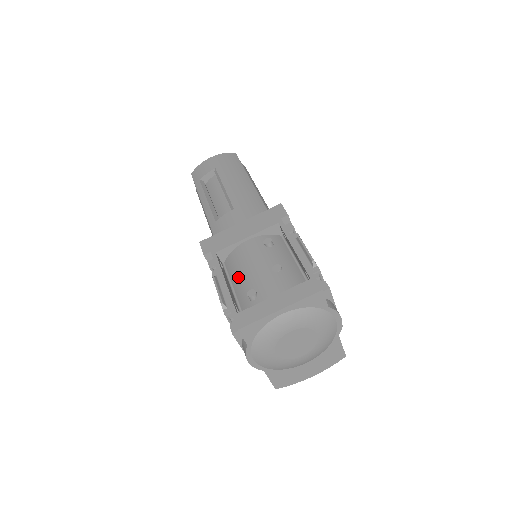
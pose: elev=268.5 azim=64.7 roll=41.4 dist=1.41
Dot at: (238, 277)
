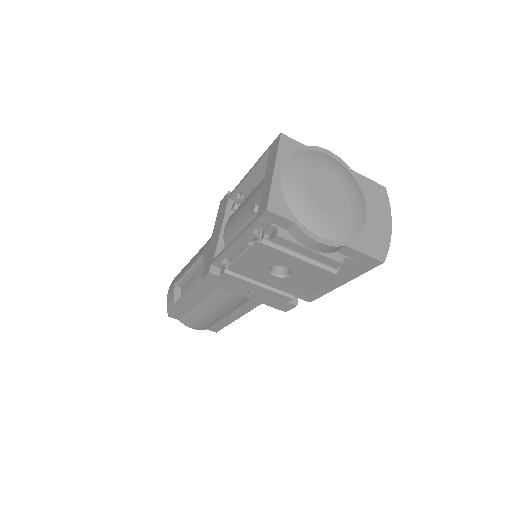
Dot at: occluded
